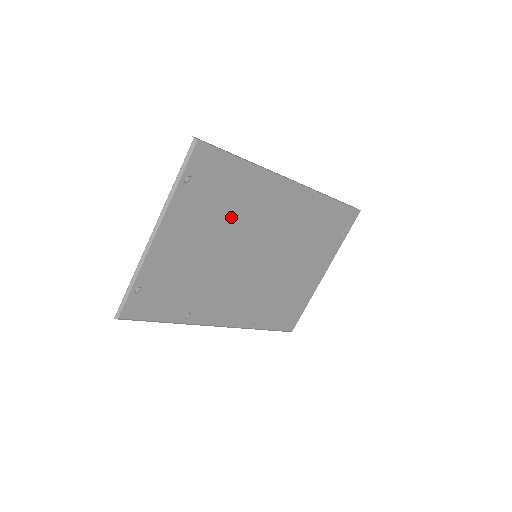
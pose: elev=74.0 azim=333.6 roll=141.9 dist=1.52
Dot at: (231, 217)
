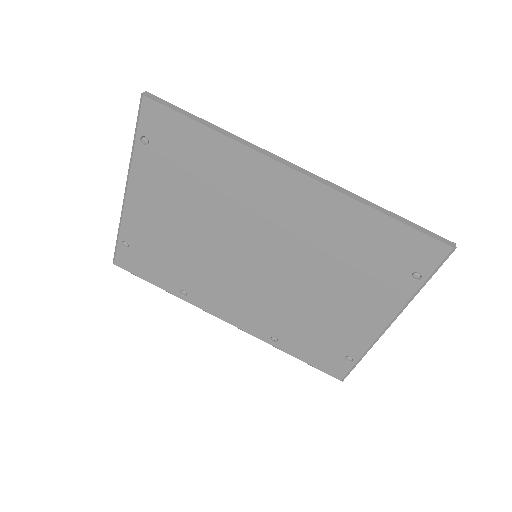
Dot at: (208, 196)
